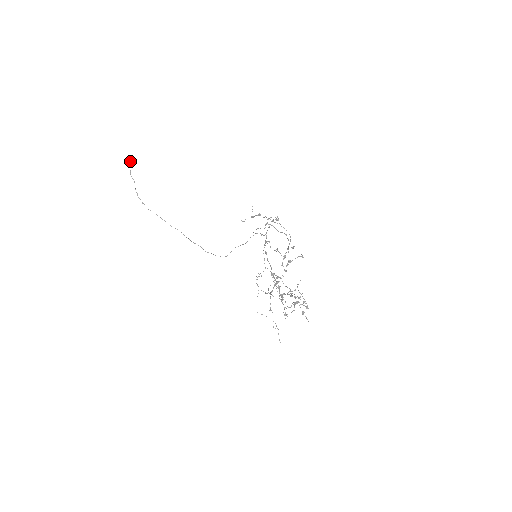
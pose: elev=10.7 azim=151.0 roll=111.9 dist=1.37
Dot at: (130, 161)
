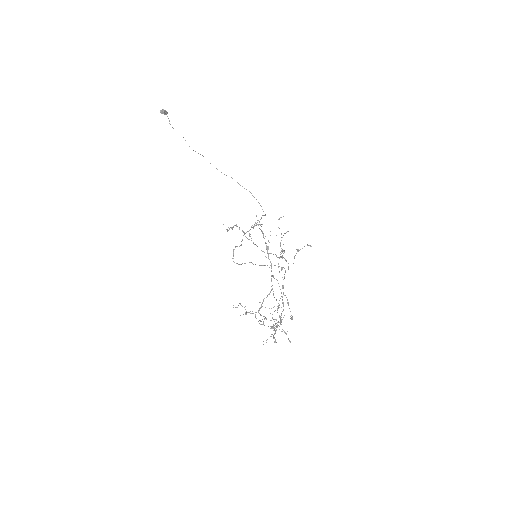
Dot at: (166, 113)
